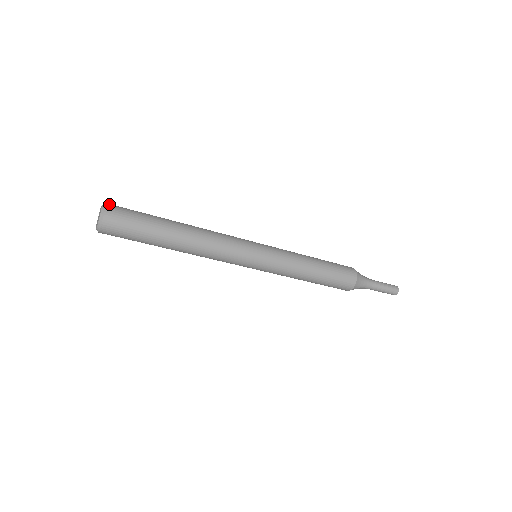
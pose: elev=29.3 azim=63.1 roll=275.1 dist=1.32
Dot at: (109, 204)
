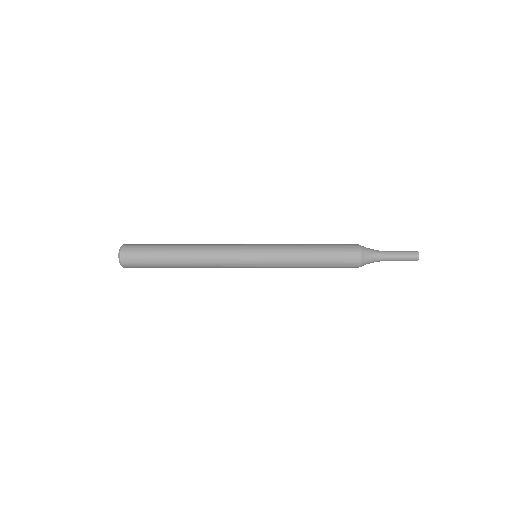
Dot at: (126, 244)
